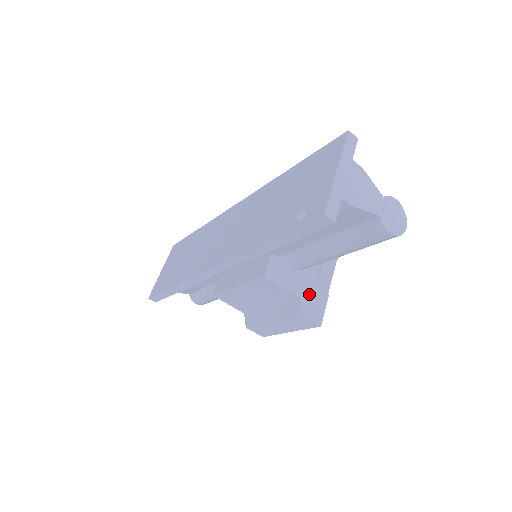
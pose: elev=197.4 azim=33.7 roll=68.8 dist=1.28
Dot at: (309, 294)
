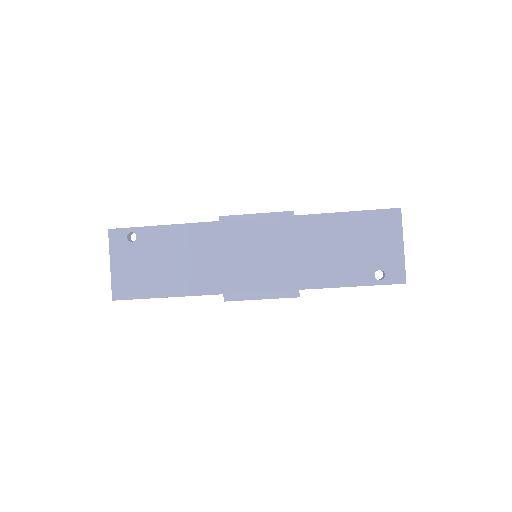
Dot at: occluded
